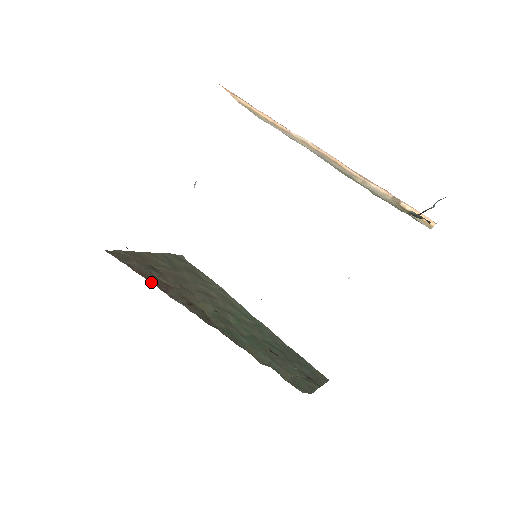
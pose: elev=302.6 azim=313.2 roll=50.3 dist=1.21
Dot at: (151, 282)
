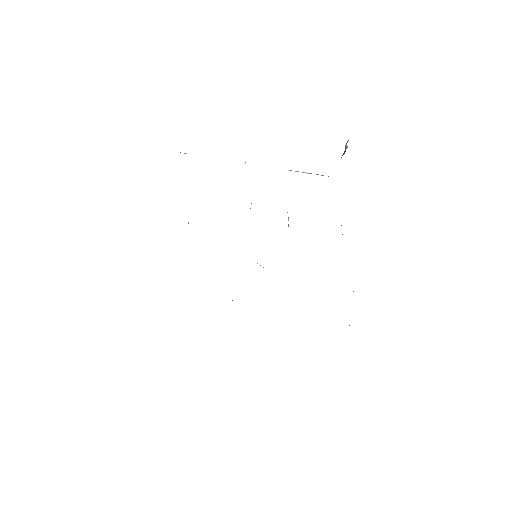
Dot at: occluded
